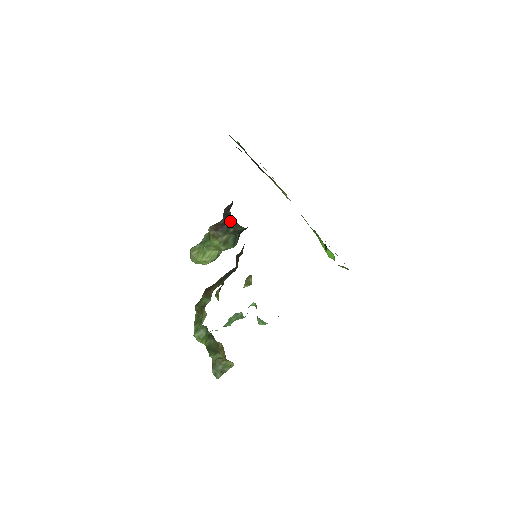
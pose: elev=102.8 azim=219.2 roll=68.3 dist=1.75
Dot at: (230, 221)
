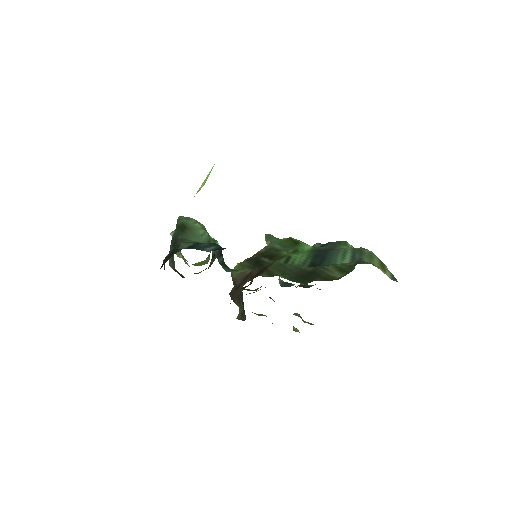
Dot at: occluded
